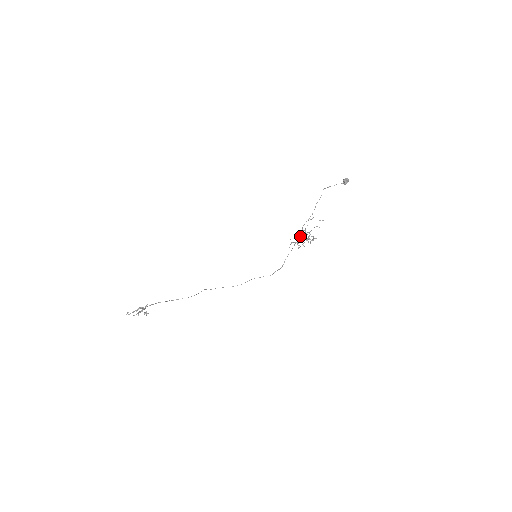
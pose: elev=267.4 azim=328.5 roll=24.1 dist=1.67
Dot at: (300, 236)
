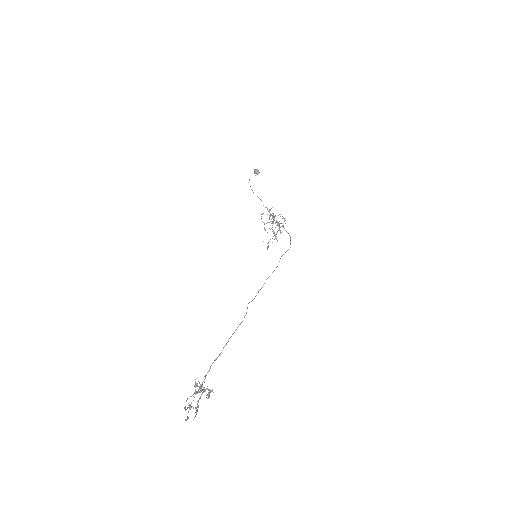
Dot at: (272, 218)
